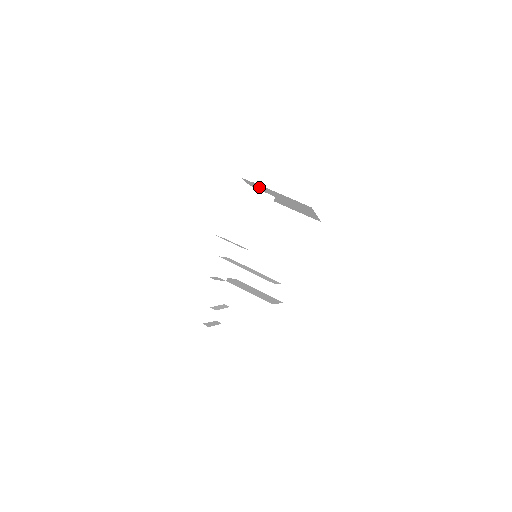
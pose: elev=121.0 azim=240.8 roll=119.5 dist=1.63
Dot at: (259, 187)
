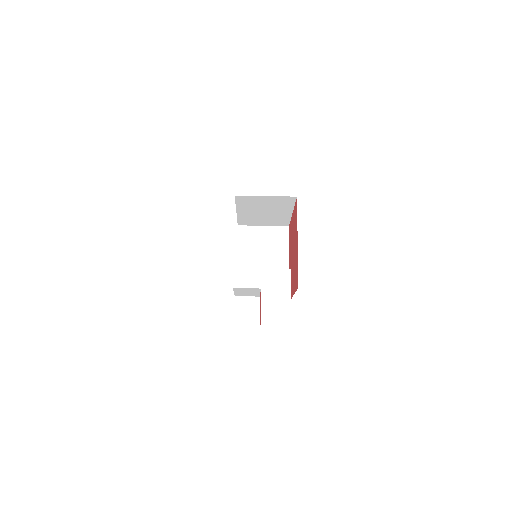
Dot at: occluded
